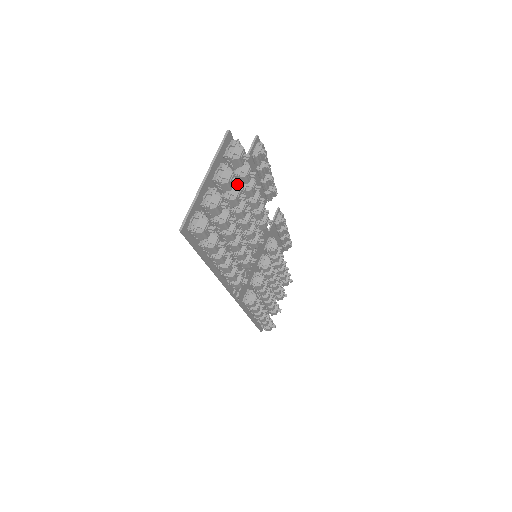
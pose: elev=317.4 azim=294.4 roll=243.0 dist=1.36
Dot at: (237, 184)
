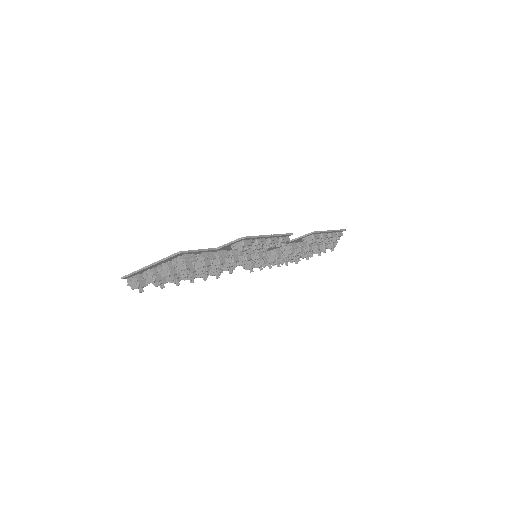
Dot at: occluded
